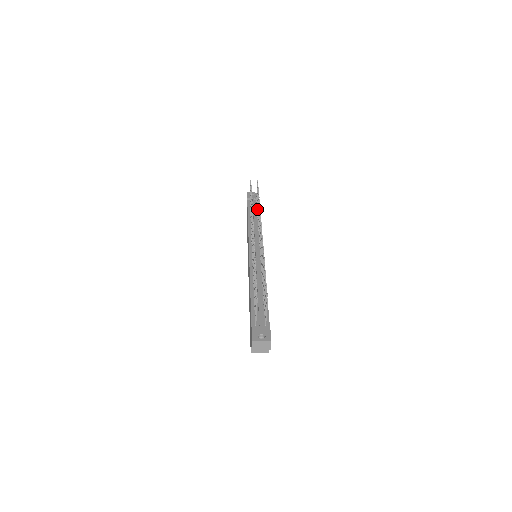
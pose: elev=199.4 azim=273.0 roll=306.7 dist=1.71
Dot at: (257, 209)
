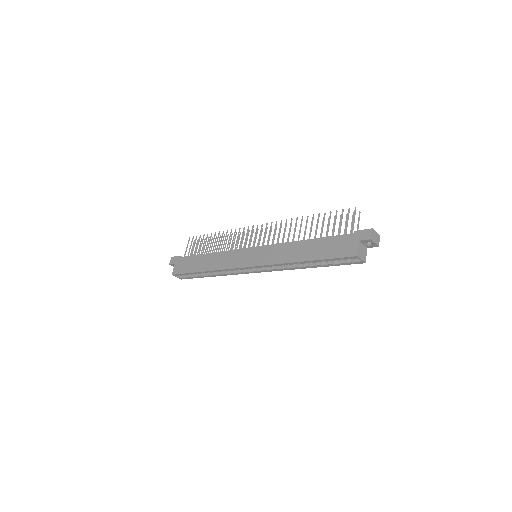
Dot at: occluded
